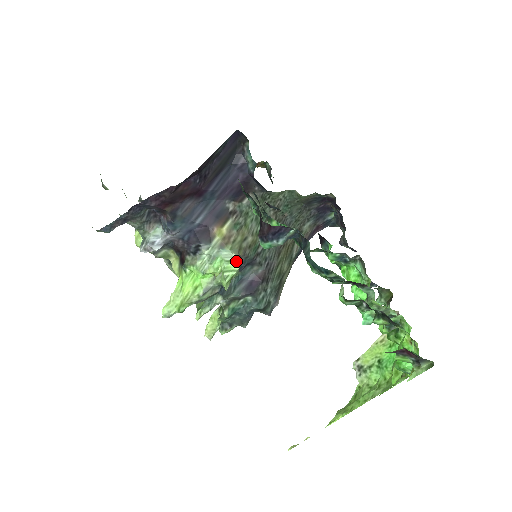
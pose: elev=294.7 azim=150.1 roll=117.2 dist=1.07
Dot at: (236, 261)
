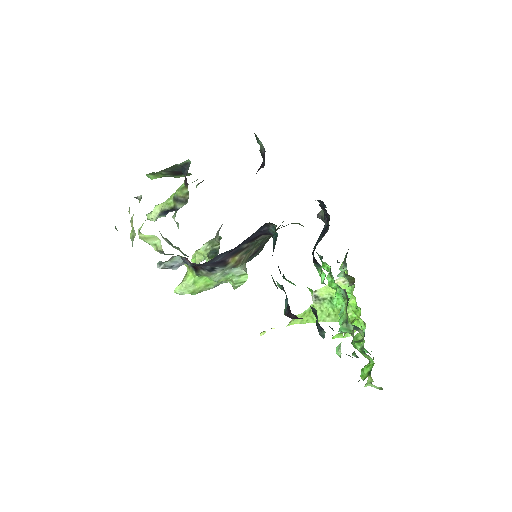
Dot at: (245, 275)
